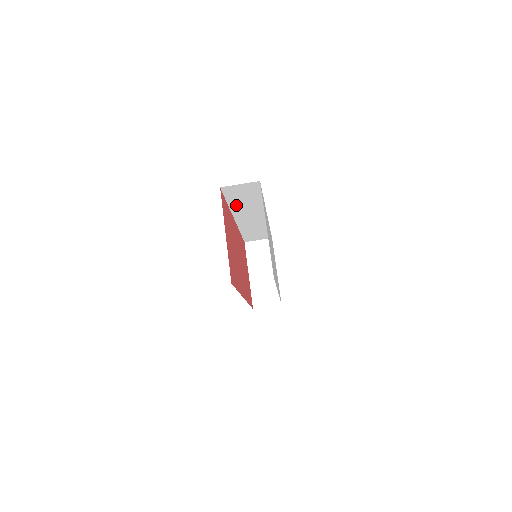
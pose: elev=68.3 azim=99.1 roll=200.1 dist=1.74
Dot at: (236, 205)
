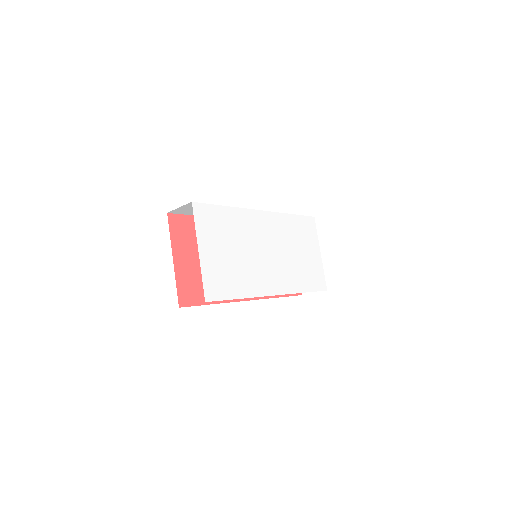
Dot at: occluded
